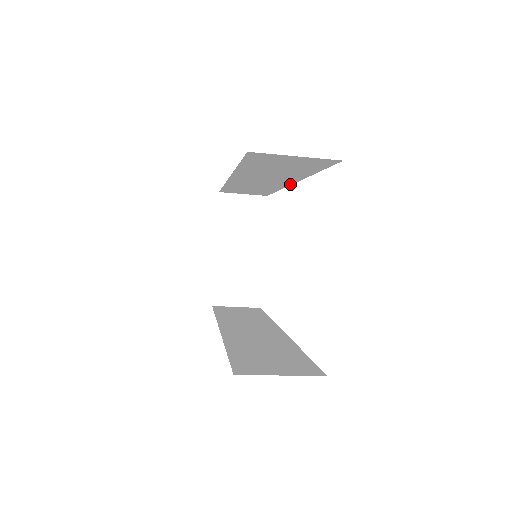
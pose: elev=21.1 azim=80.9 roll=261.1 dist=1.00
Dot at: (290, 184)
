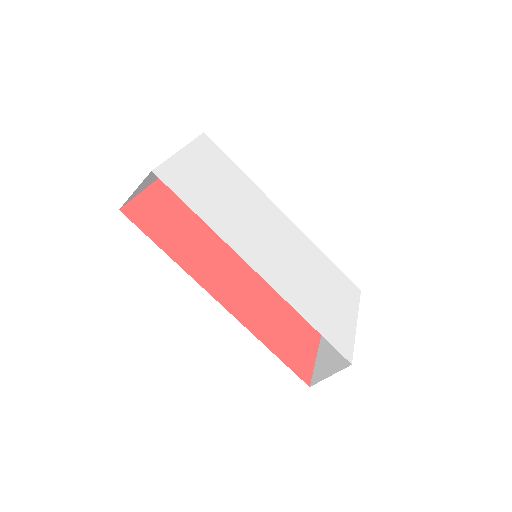
Dot at: (287, 218)
